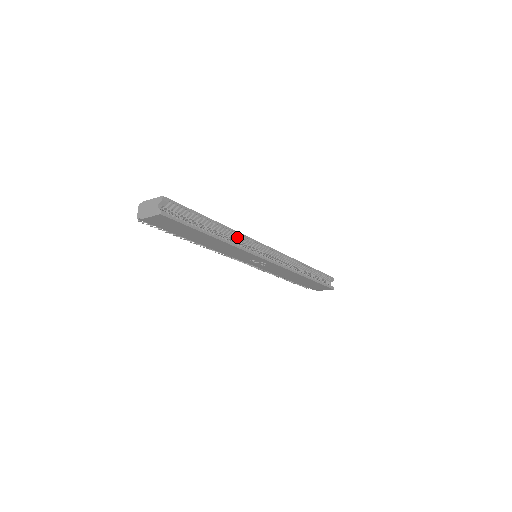
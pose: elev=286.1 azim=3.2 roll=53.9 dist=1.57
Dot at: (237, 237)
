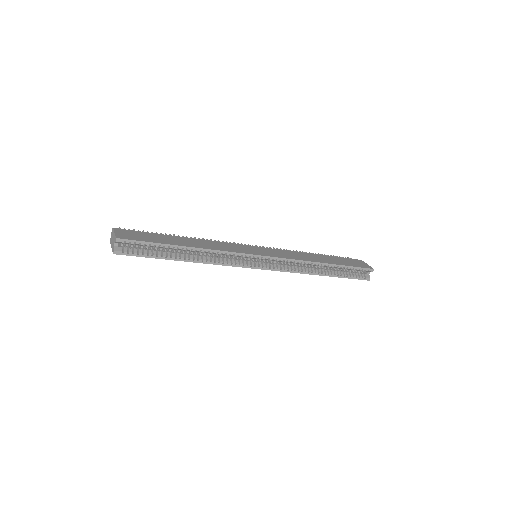
Dot at: (217, 253)
